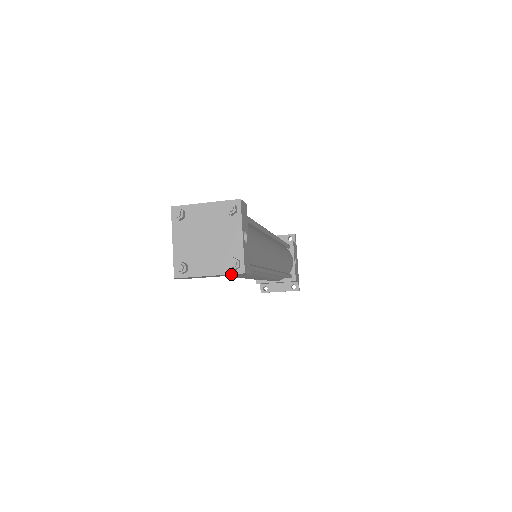
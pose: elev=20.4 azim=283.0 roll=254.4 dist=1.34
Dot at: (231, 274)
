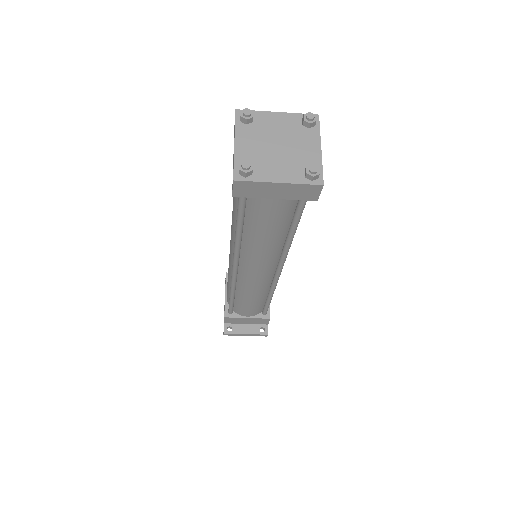
Dot at: (305, 186)
